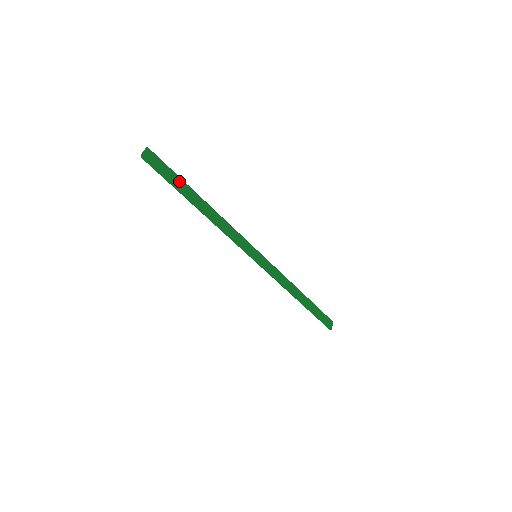
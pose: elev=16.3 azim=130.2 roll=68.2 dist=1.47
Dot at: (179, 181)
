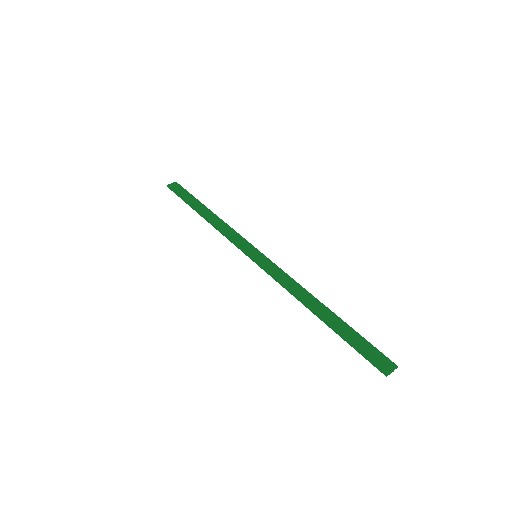
Dot at: (192, 198)
